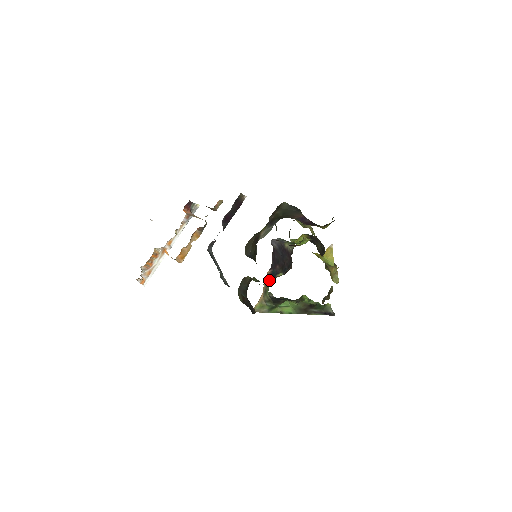
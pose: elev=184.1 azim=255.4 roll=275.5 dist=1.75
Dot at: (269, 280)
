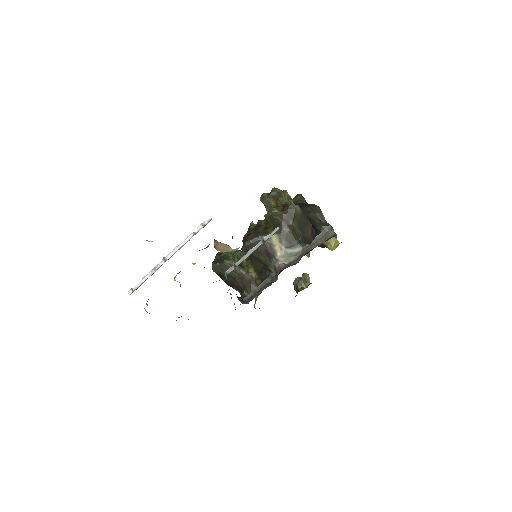
Dot at: occluded
